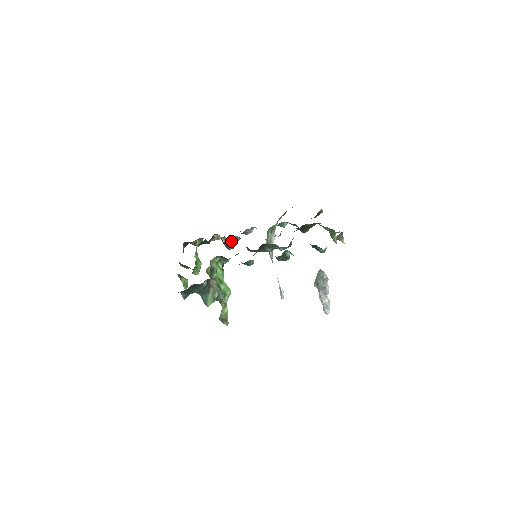
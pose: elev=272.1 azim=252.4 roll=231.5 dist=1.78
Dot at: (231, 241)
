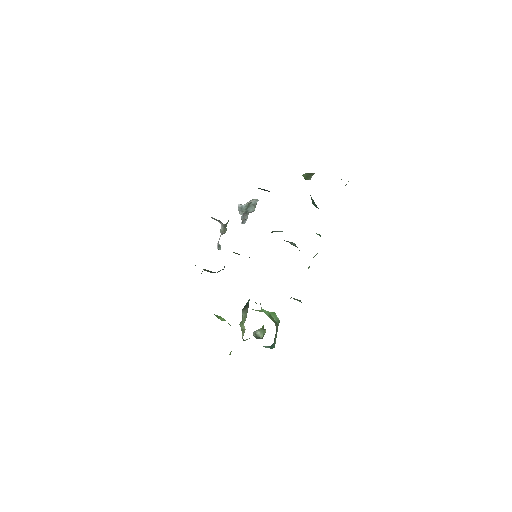
Dot at: occluded
